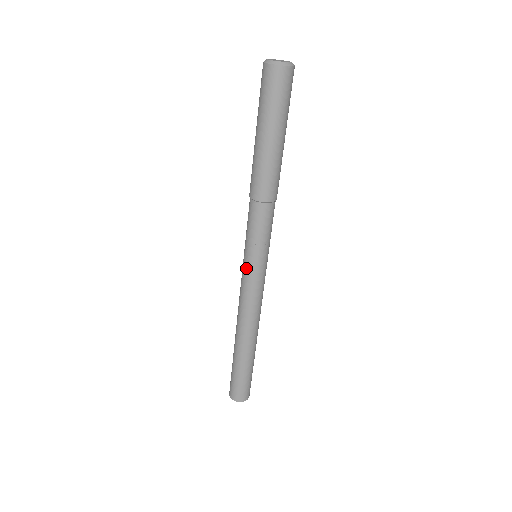
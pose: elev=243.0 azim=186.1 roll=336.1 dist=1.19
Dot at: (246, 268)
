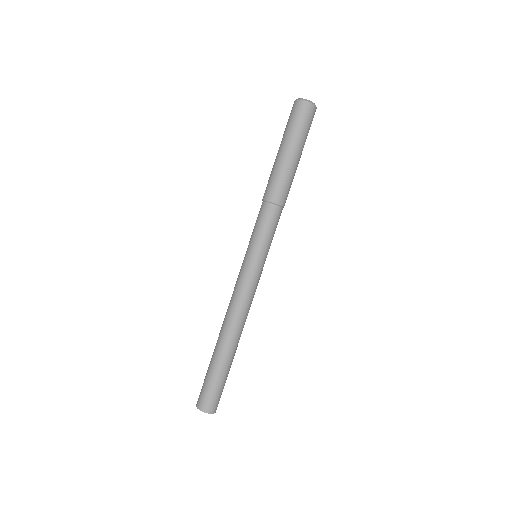
Dot at: (243, 261)
